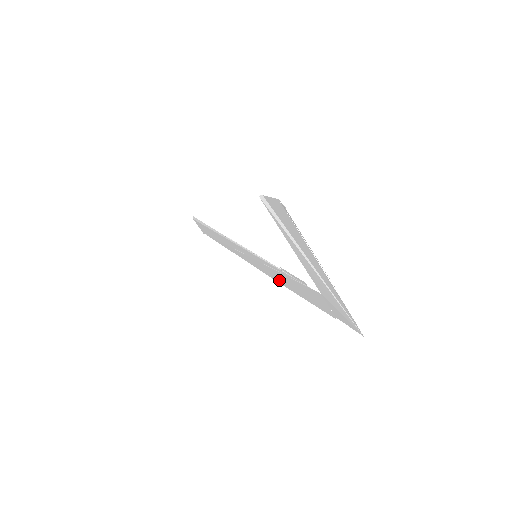
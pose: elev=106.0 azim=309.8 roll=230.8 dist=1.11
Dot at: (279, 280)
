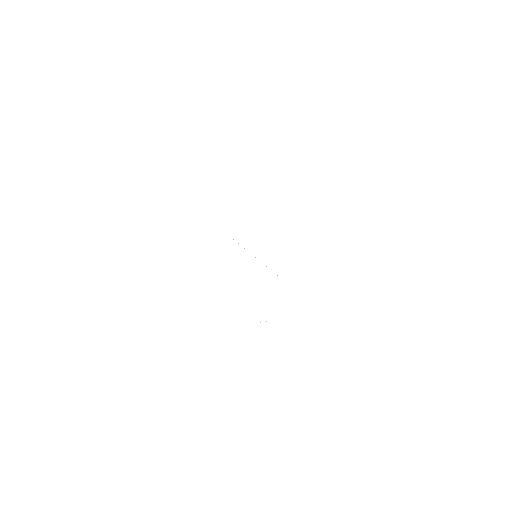
Dot at: occluded
